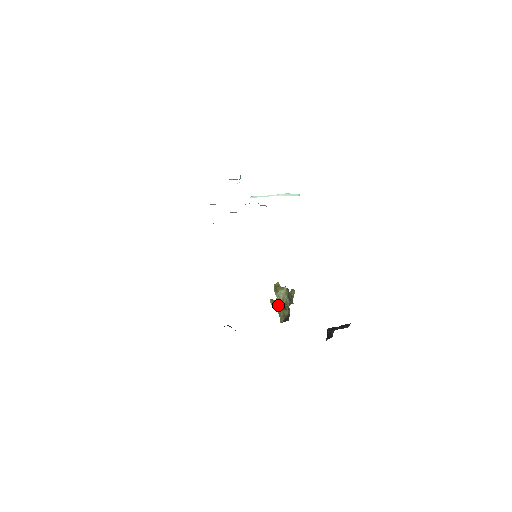
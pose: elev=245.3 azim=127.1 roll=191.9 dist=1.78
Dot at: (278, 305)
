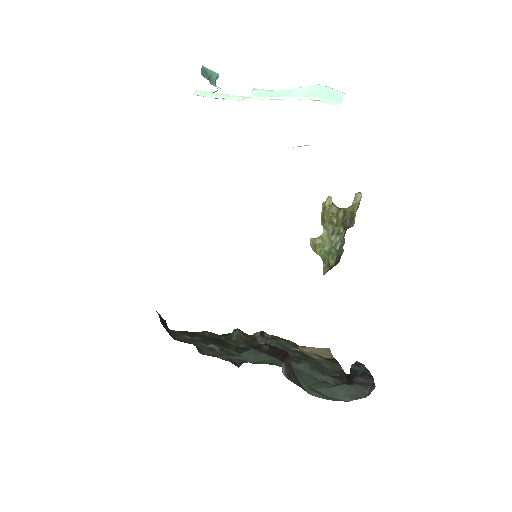
Dot at: (322, 247)
